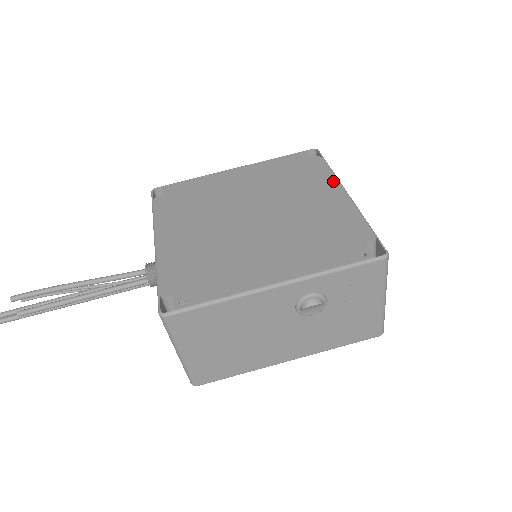
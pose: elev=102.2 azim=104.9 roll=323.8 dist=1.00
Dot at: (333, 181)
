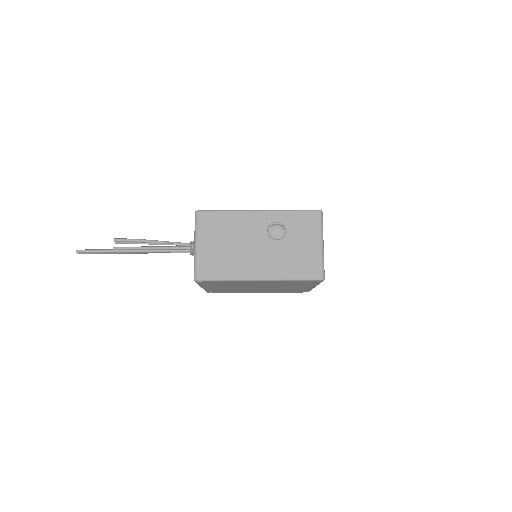
Dot at: occluded
